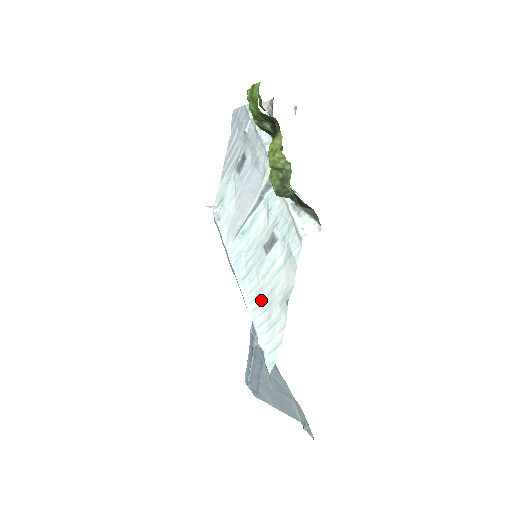
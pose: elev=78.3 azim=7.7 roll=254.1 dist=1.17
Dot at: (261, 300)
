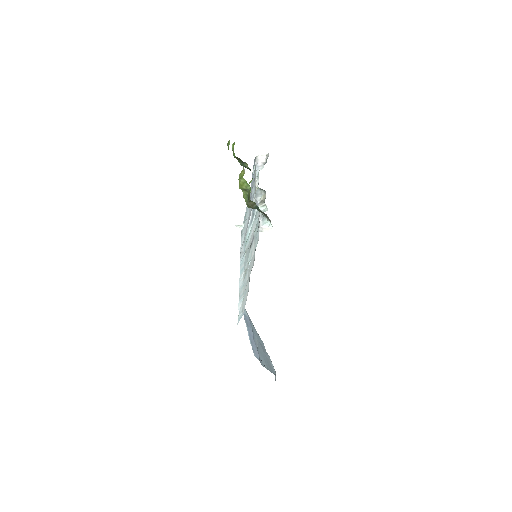
Dot at: (245, 280)
